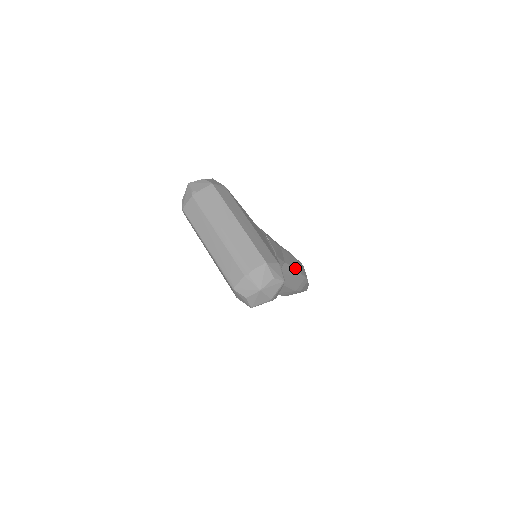
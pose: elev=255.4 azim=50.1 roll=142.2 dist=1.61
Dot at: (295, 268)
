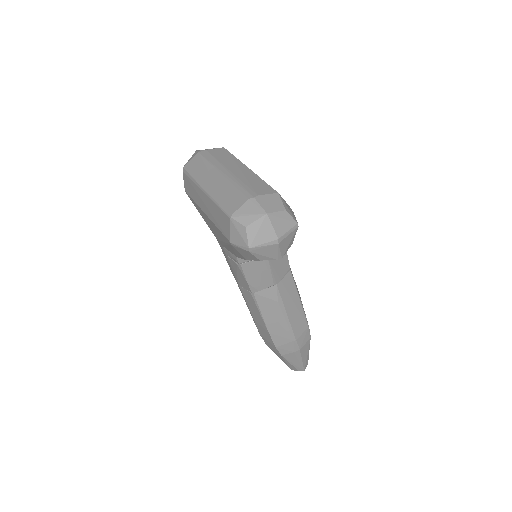
Dot at: occluded
